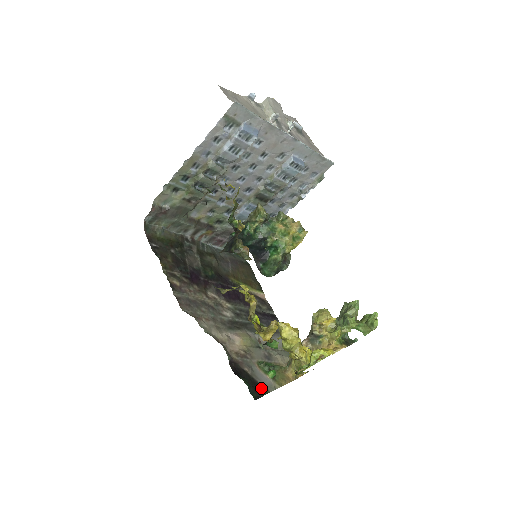
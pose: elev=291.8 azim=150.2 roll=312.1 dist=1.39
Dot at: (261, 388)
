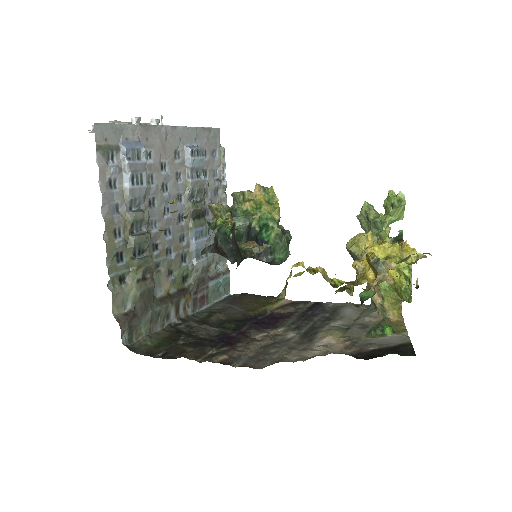
Dot at: (402, 346)
